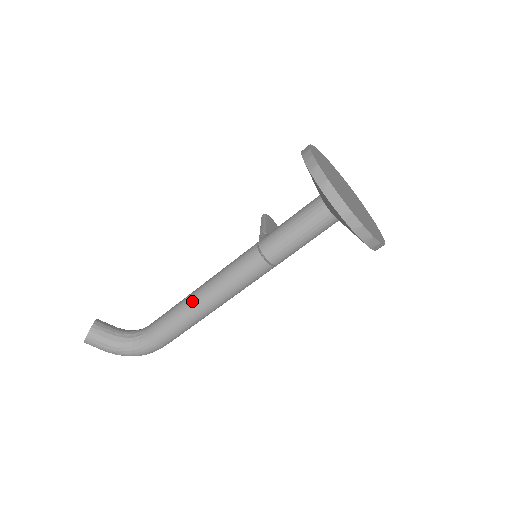
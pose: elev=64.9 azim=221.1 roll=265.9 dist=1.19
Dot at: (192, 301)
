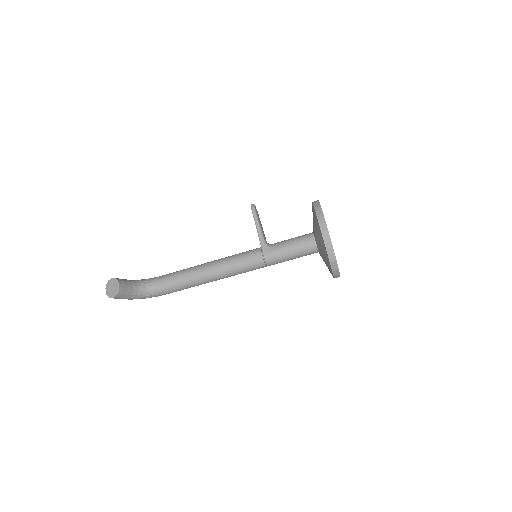
Dot at: (204, 278)
